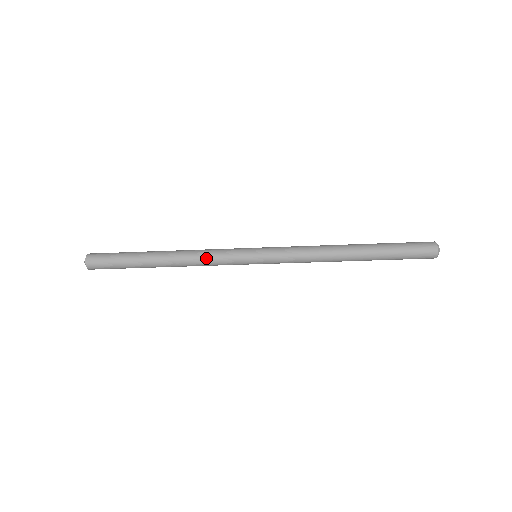
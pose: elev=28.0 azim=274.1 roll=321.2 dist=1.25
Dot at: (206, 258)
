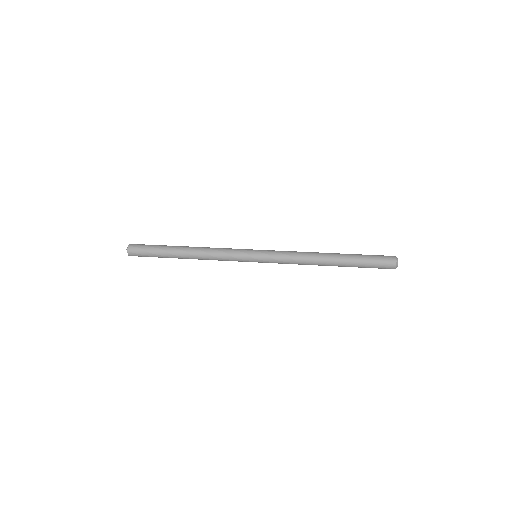
Dot at: occluded
